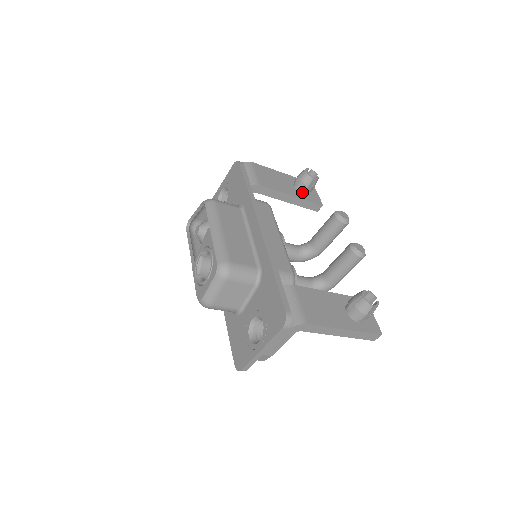
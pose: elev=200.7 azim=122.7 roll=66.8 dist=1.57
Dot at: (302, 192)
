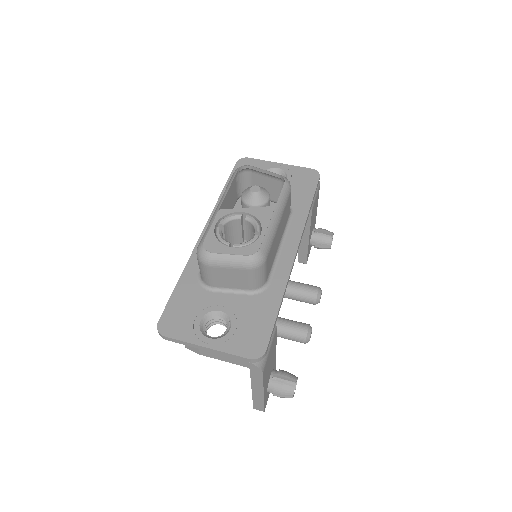
Dot at: (312, 242)
